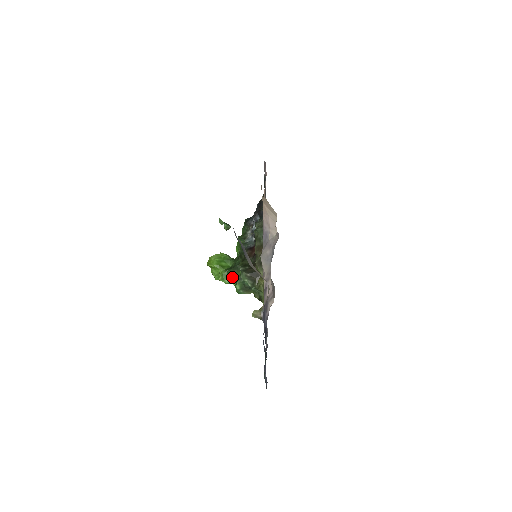
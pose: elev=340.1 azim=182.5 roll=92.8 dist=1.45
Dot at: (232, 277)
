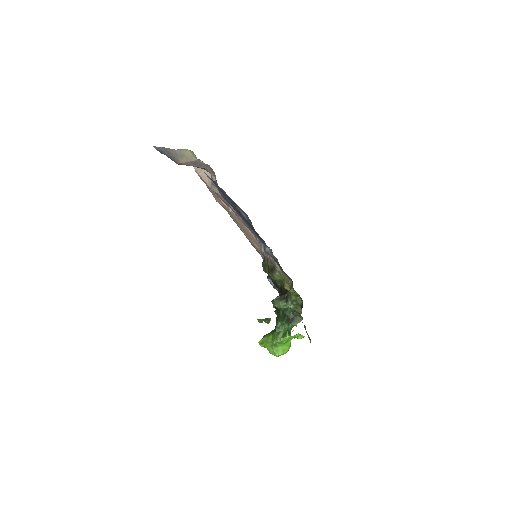
Dot at: (283, 332)
